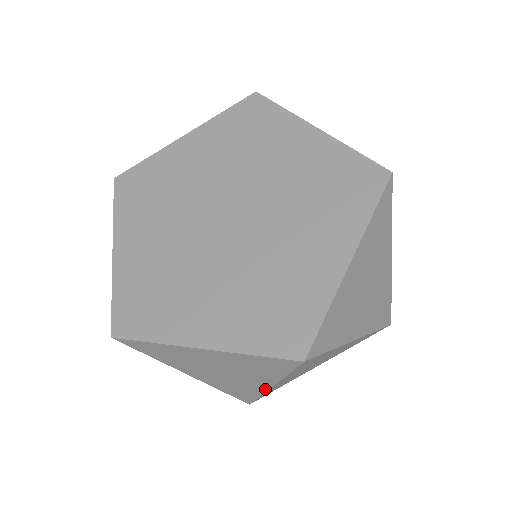
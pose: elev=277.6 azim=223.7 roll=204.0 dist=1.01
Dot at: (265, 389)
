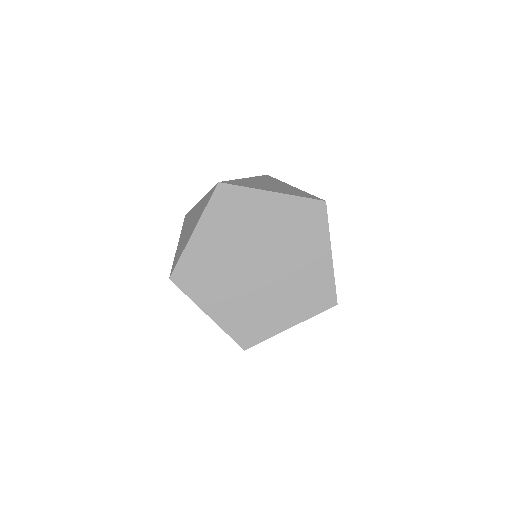
Dot at: occluded
